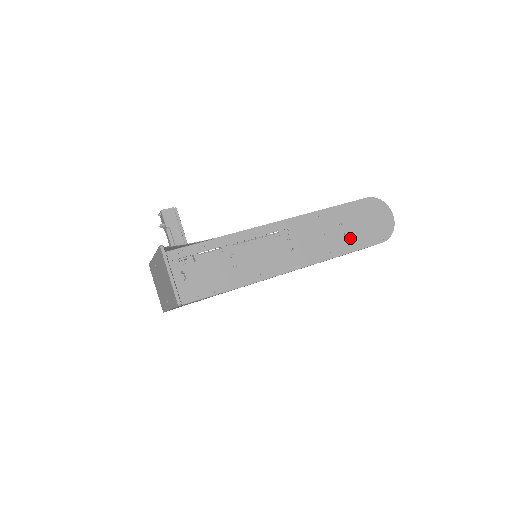
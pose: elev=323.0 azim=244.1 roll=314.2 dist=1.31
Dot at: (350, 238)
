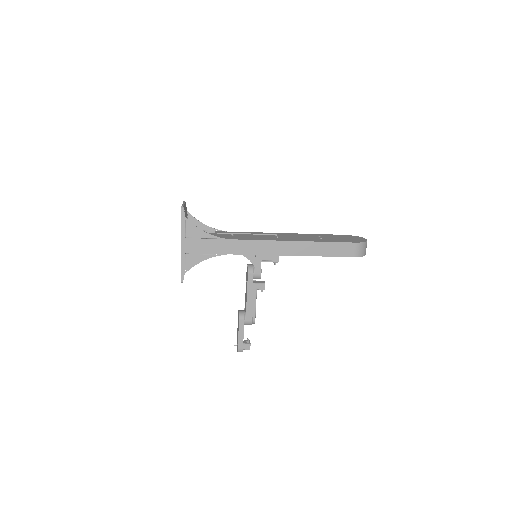
Dot at: (326, 240)
